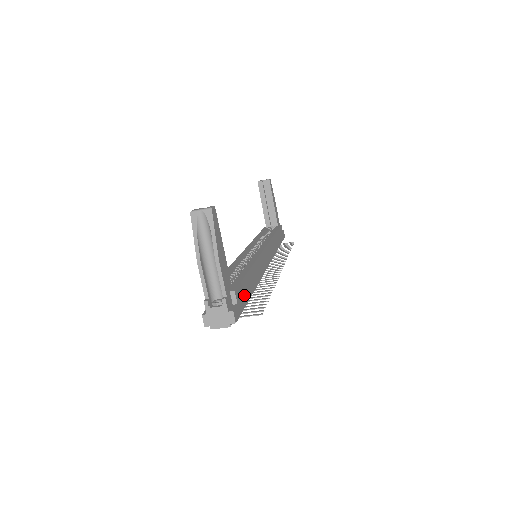
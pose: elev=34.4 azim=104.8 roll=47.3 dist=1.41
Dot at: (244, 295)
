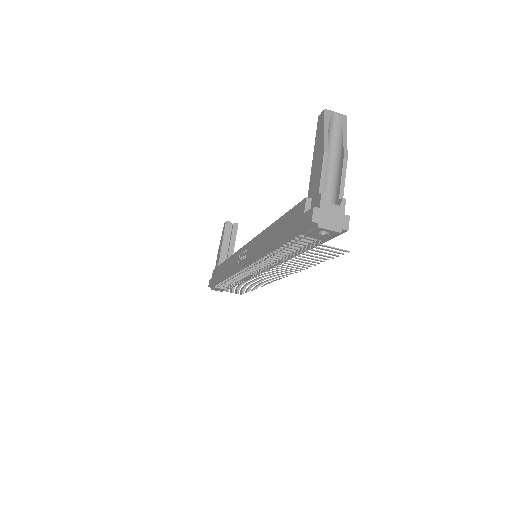
Dot at: occluded
